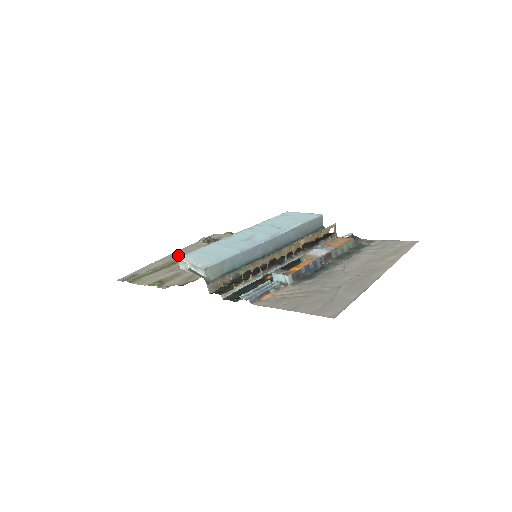
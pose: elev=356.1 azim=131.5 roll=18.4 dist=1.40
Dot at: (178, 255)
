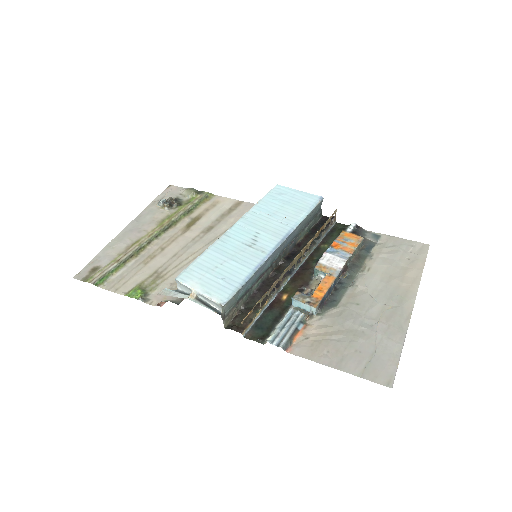
Dot at: (140, 229)
